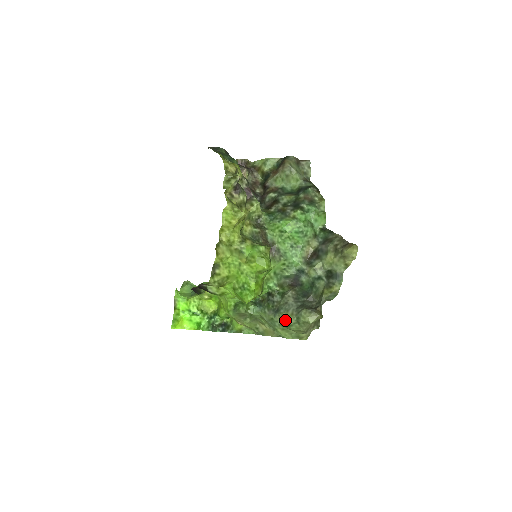
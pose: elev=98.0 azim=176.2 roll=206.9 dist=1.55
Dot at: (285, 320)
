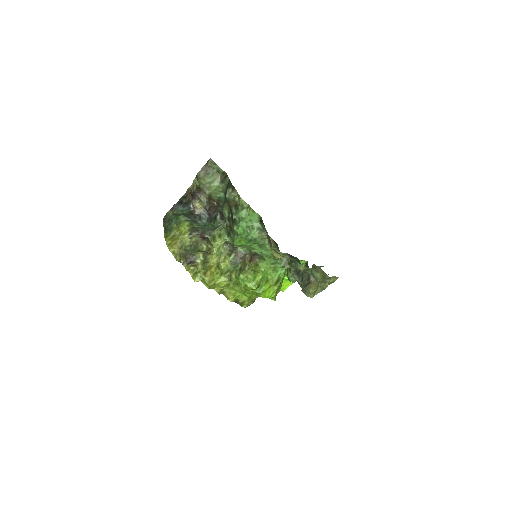
Dot at: occluded
